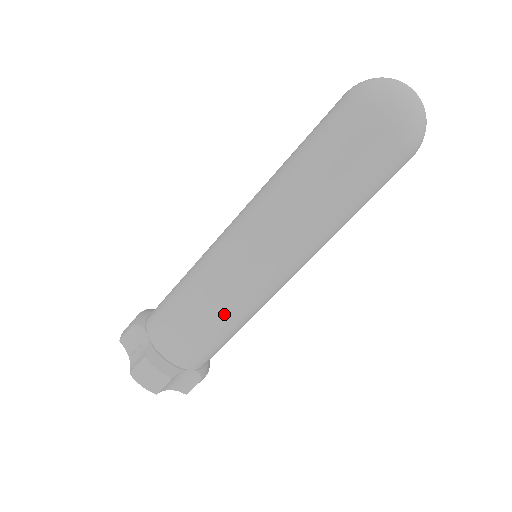
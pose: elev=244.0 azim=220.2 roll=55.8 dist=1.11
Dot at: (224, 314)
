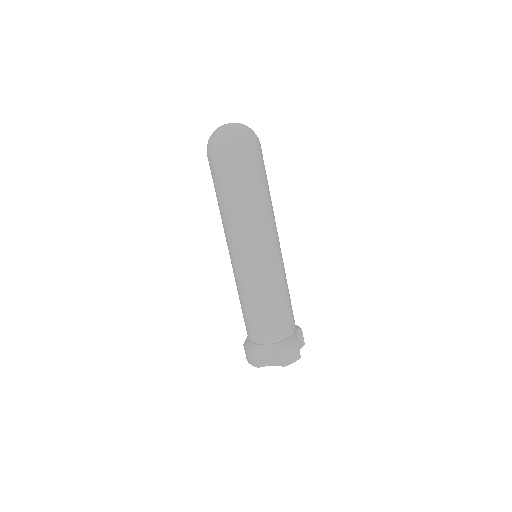
Dot at: (245, 296)
